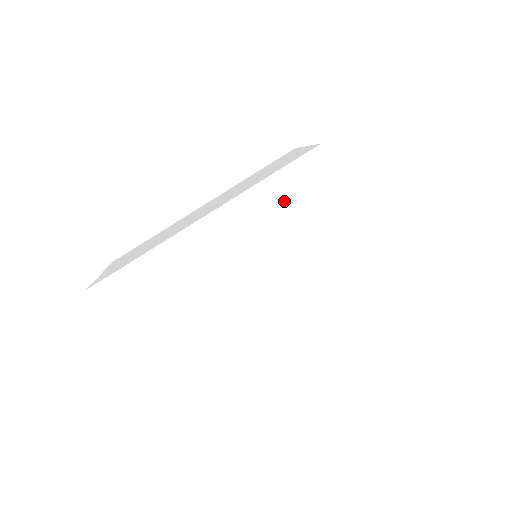
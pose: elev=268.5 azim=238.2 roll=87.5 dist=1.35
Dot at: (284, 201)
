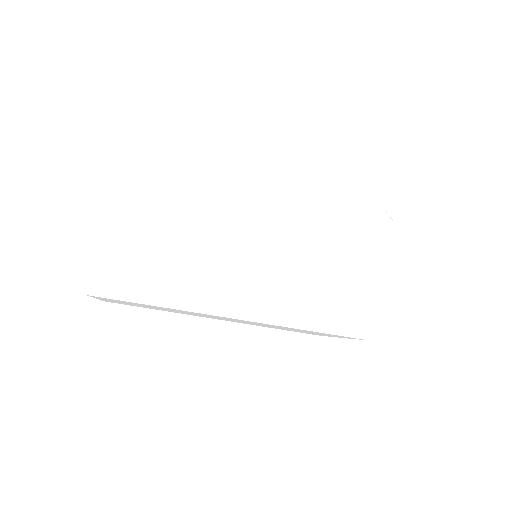
Dot at: (330, 218)
